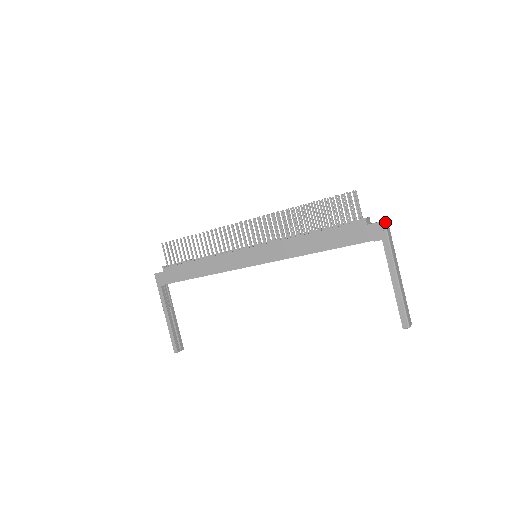
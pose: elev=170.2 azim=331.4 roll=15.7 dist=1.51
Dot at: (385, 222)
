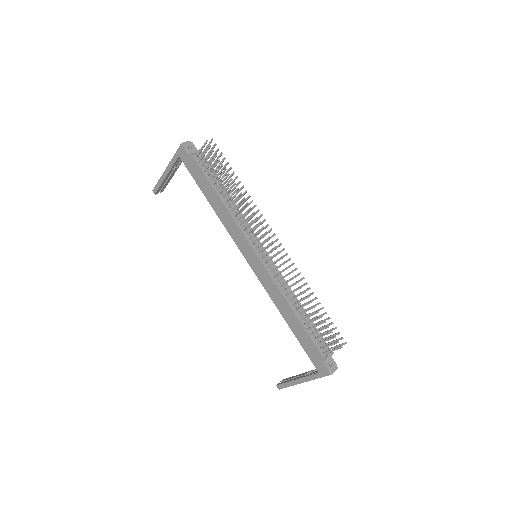
Dot at: (331, 374)
